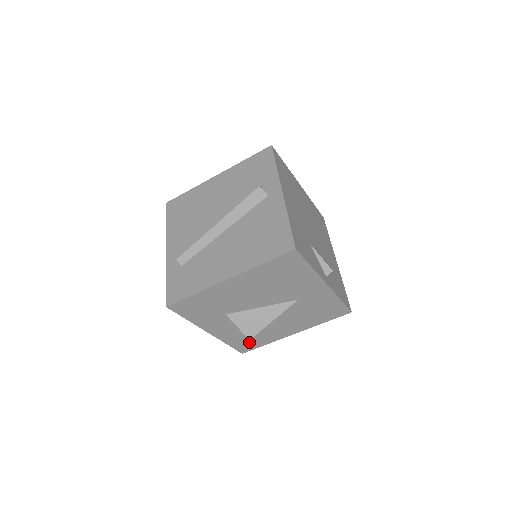
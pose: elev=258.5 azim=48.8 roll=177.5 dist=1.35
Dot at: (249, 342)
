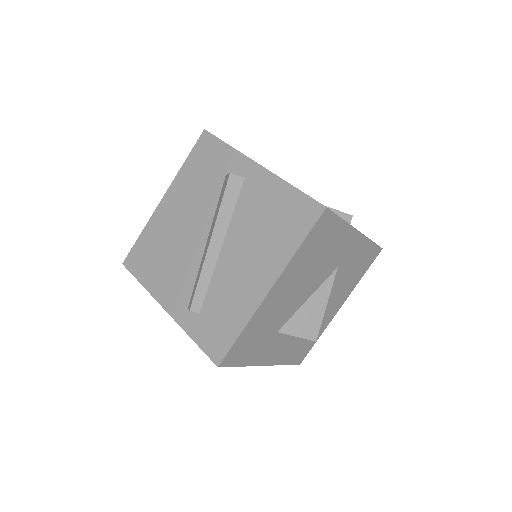
Dot at: (303, 347)
